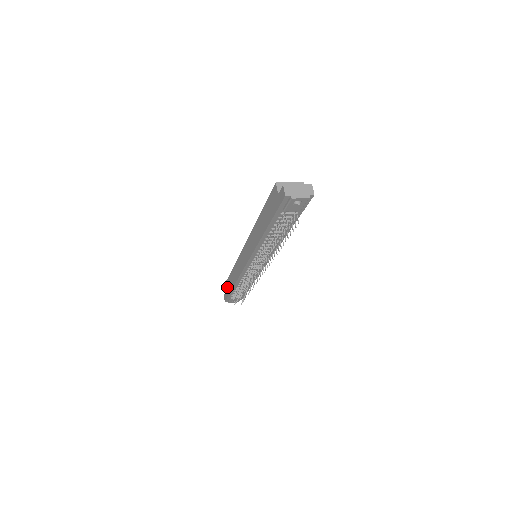
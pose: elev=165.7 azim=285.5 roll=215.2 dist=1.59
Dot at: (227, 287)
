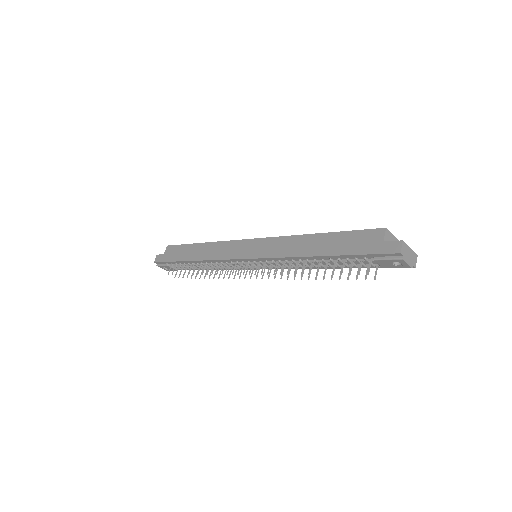
Dot at: (173, 252)
